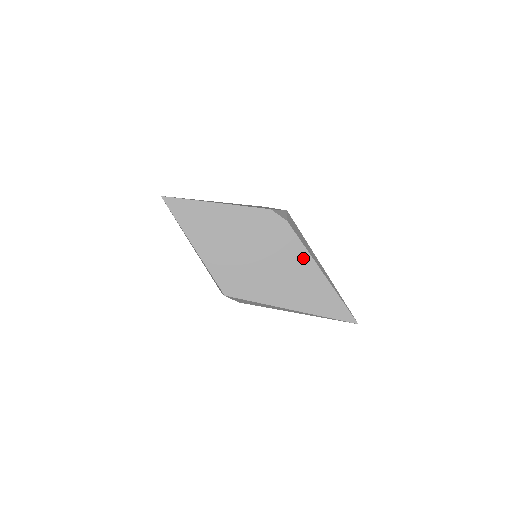
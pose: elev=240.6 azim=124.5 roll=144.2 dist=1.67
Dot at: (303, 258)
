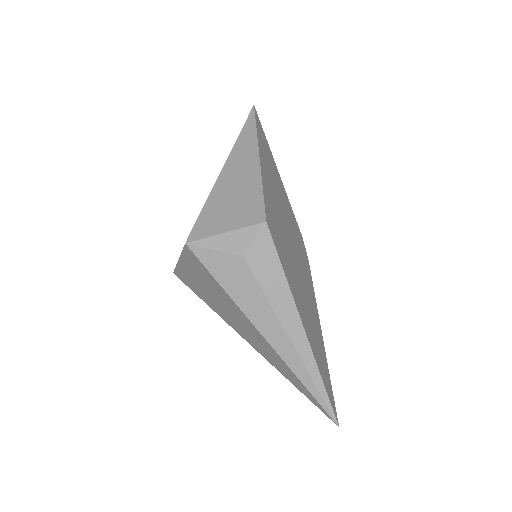
Dot at: (314, 301)
